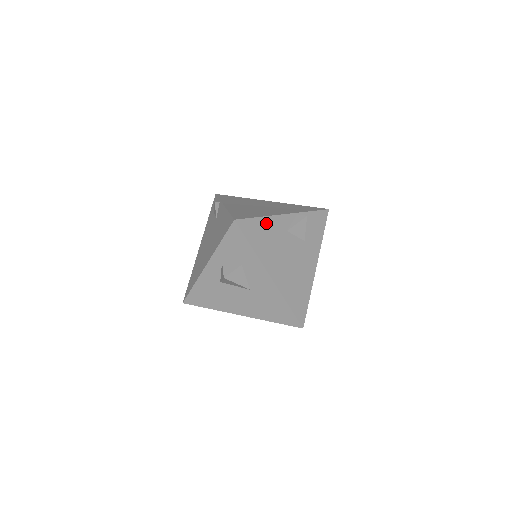
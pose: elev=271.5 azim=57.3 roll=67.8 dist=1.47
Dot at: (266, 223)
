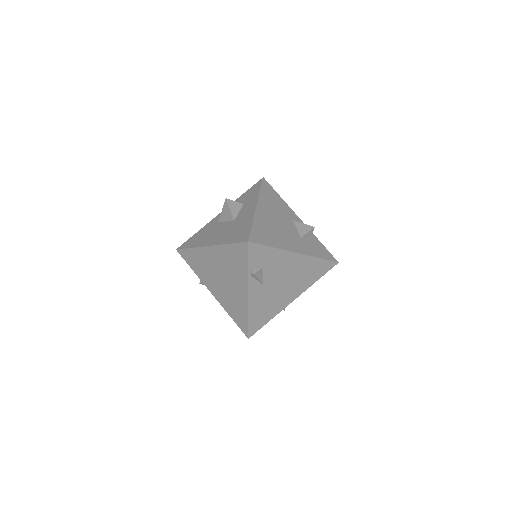
Dot at: (281, 202)
